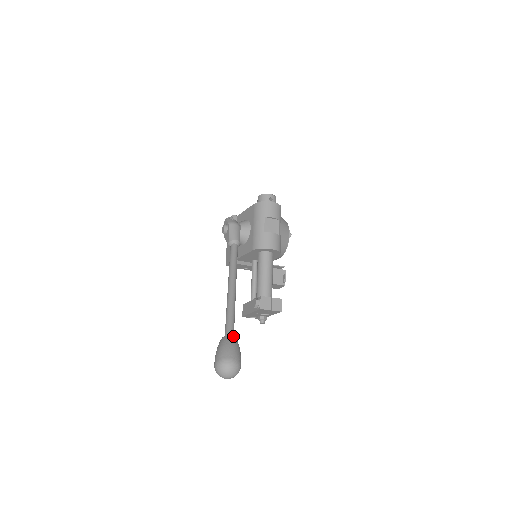
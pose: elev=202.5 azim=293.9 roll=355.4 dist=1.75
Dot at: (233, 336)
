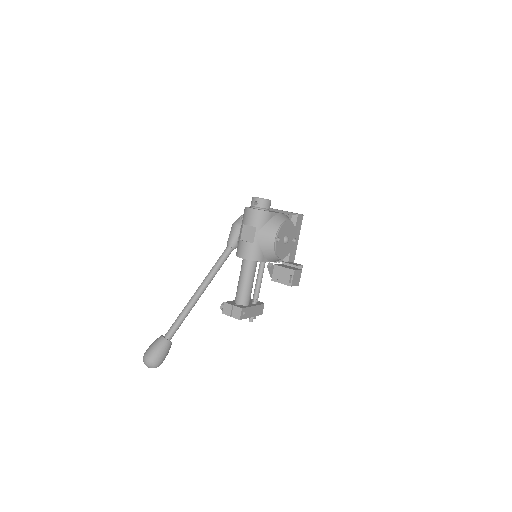
Dot at: (169, 336)
